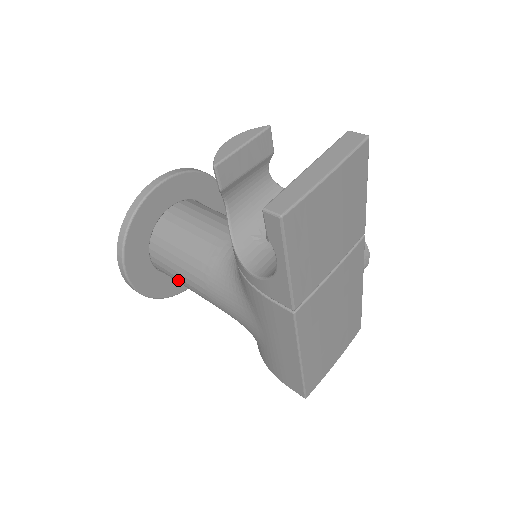
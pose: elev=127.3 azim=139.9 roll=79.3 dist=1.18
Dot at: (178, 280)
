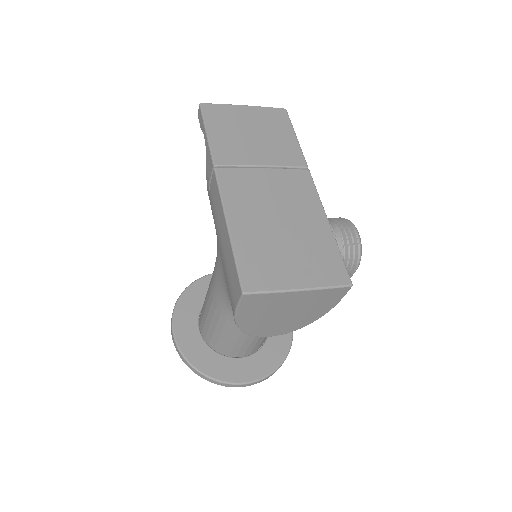
Dot at: (206, 317)
